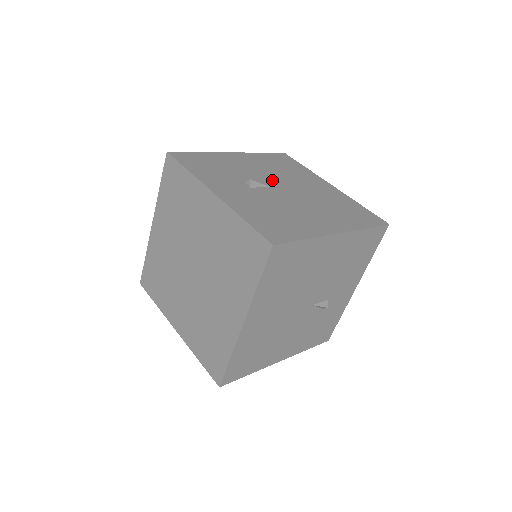
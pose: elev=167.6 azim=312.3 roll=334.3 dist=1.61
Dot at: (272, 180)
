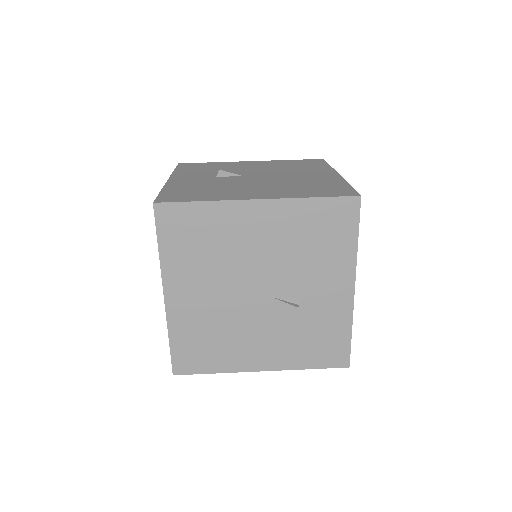
Dot at: (257, 173)
